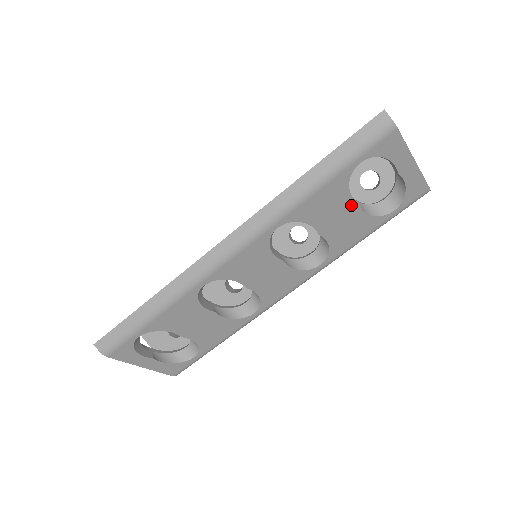
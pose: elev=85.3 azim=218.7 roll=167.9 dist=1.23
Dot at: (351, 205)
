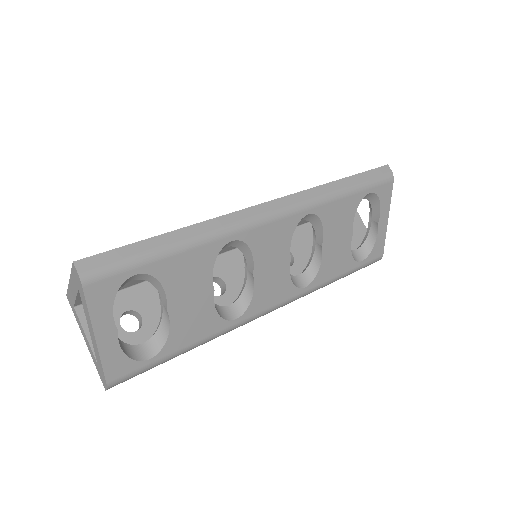
Dot at: (349, 231)
